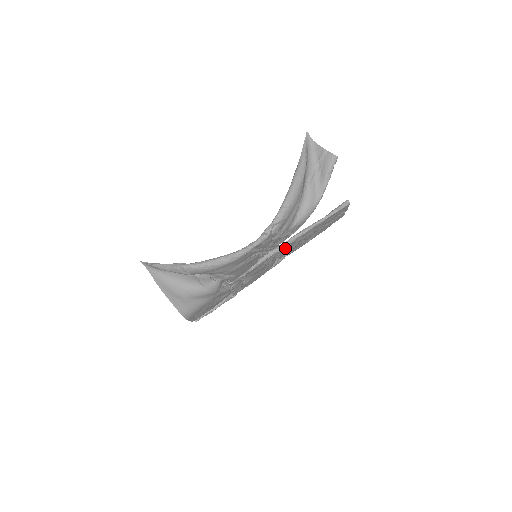
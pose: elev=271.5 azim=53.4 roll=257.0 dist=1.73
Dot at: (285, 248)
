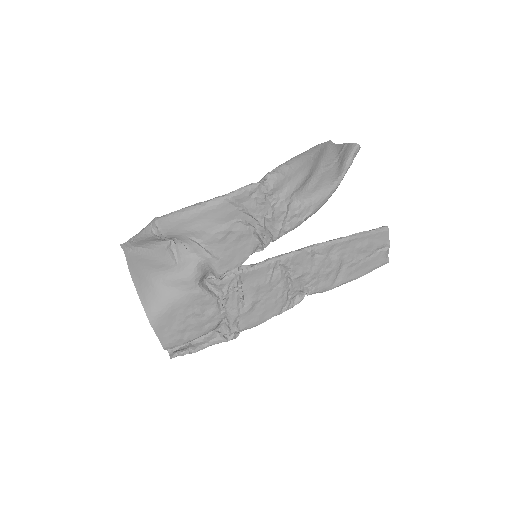
Dot at: (298, 261)
